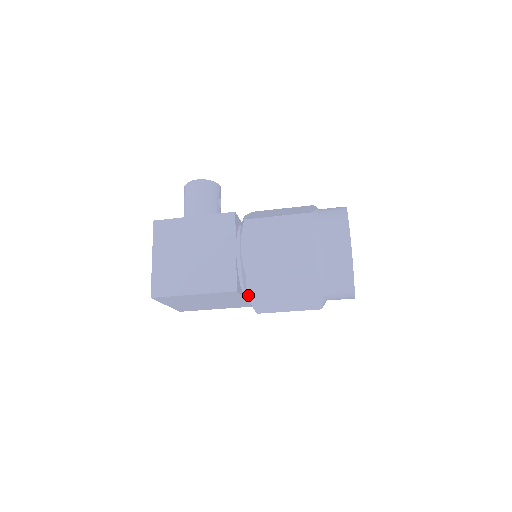
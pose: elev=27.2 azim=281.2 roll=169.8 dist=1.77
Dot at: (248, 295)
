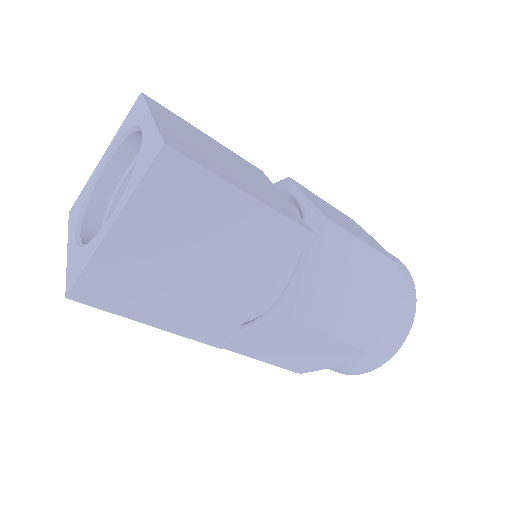
Dot at: (306, 265)
